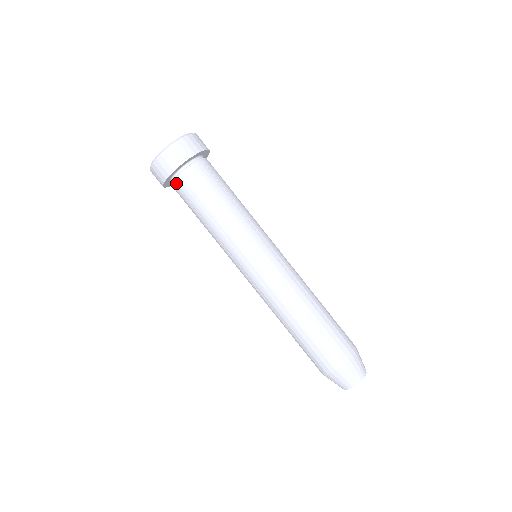
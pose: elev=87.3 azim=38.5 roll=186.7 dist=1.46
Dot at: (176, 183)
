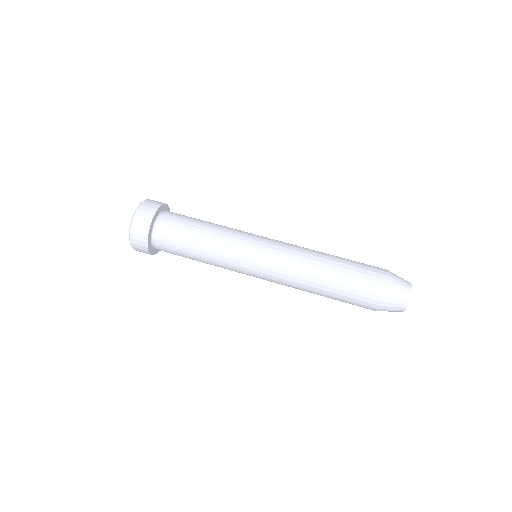
Dot at: (157, 238)
